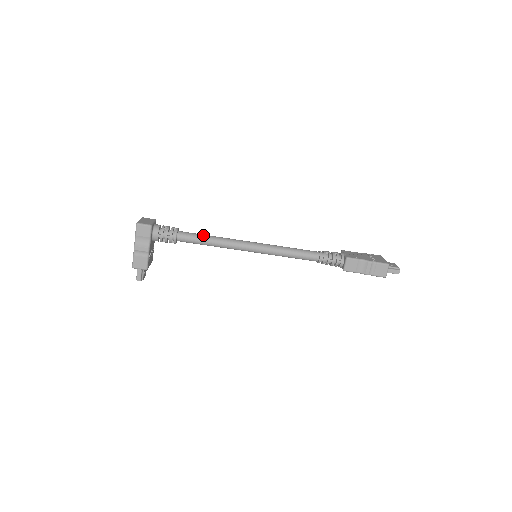
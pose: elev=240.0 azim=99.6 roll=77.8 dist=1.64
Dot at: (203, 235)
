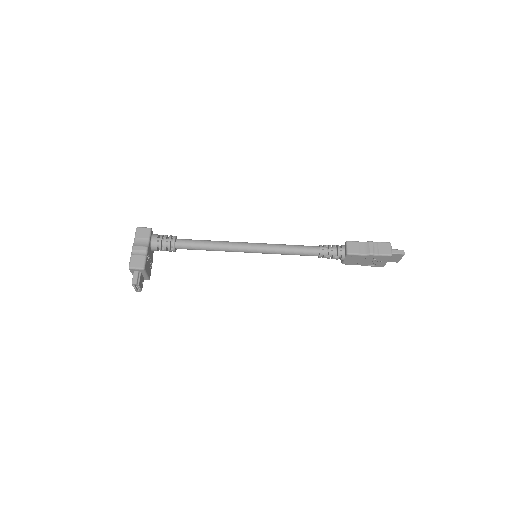
Dot at: (201, 240)
